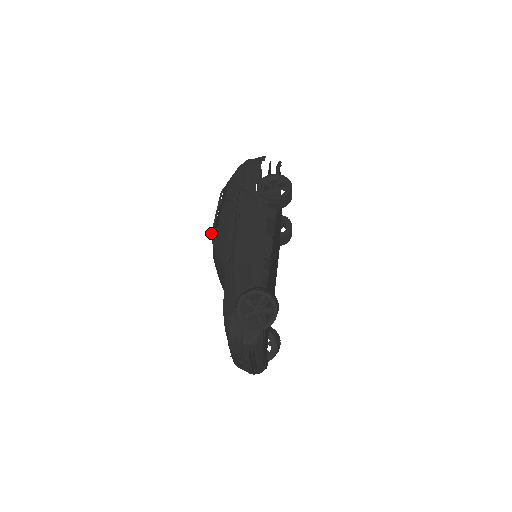
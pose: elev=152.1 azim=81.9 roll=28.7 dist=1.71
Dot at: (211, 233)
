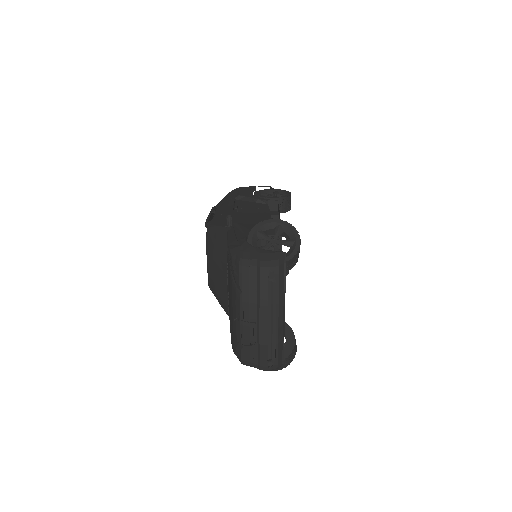
Dot at: (205, 223)
